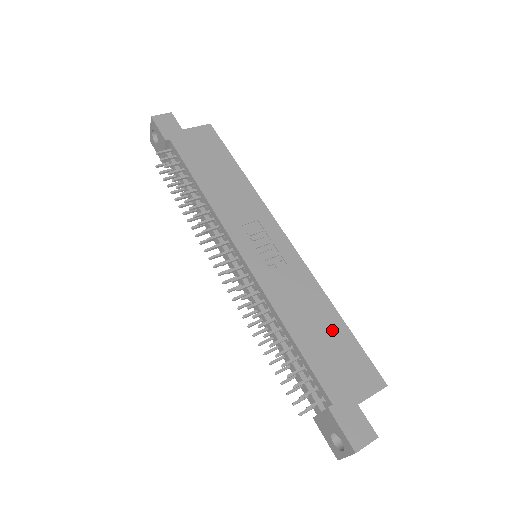
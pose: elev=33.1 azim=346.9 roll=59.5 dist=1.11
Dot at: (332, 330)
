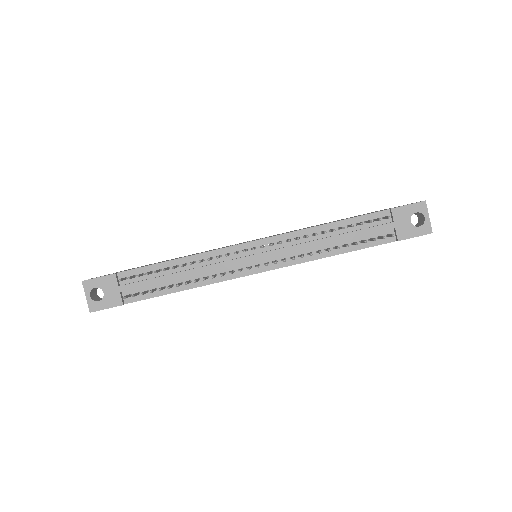
Dot at: occluded
